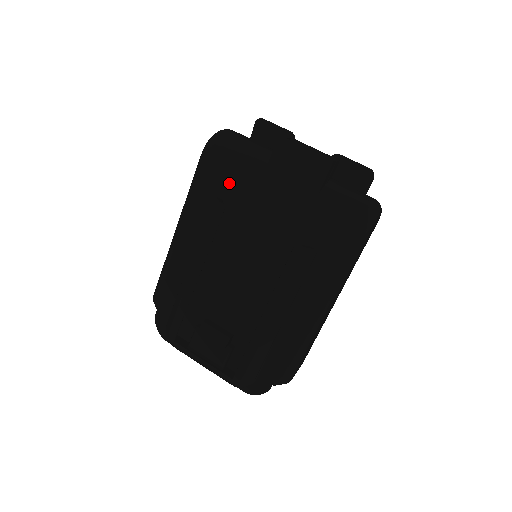
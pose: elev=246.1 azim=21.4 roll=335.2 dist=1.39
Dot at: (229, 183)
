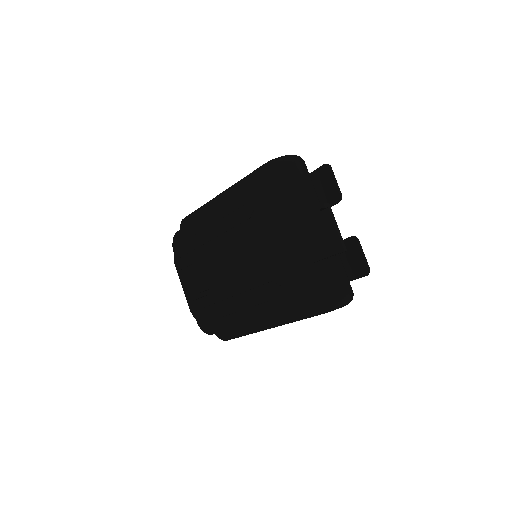
Dot at: (265, 202)
